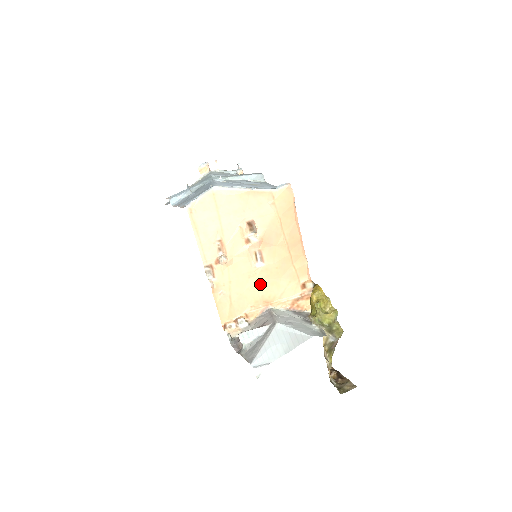
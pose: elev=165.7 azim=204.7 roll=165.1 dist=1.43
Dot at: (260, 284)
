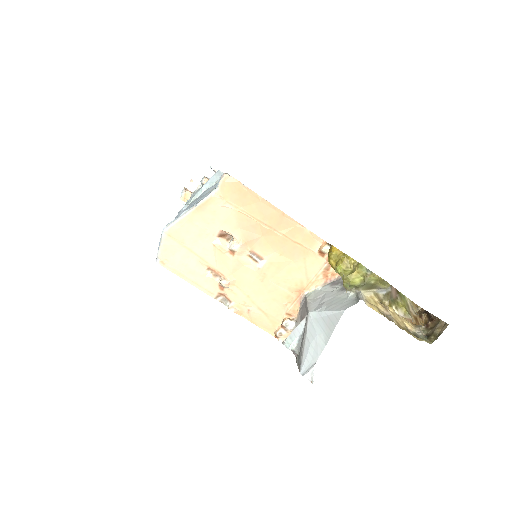
Dot at: (277, 280)
